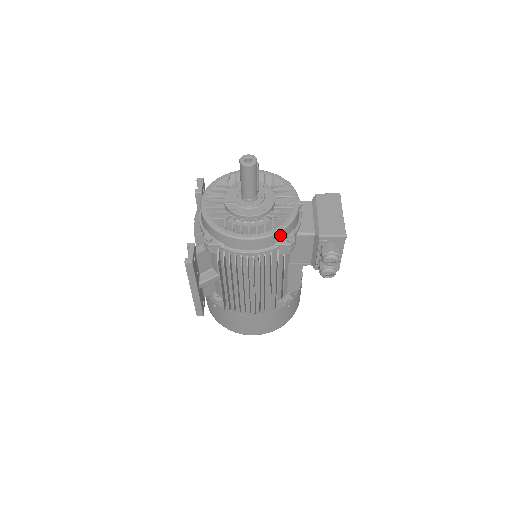
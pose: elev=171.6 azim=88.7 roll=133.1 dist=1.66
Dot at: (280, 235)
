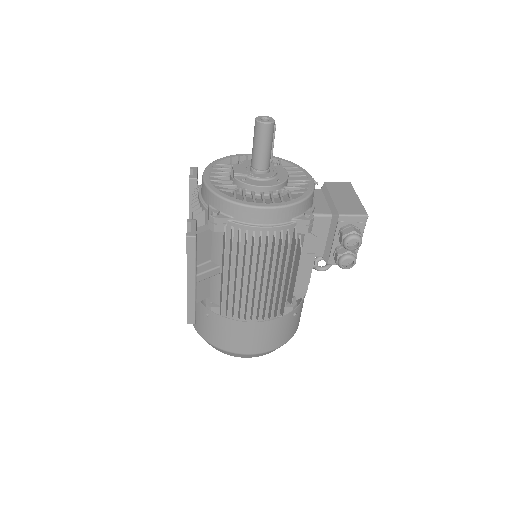
Dot at: (299, 208)
